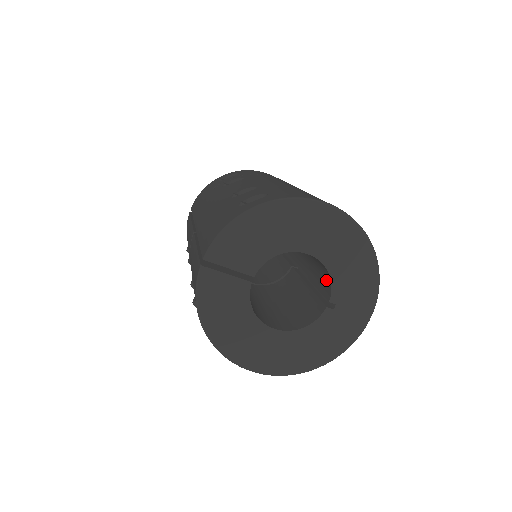
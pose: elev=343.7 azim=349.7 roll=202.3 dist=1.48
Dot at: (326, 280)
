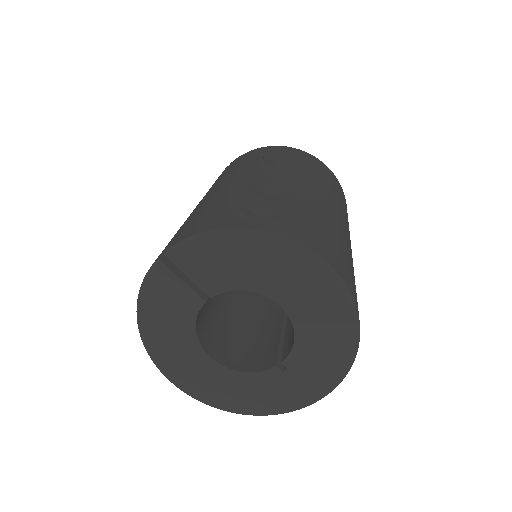
Dot at: (293, 338)
